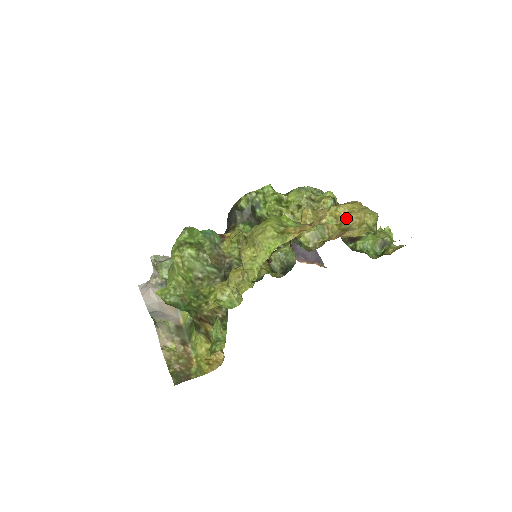
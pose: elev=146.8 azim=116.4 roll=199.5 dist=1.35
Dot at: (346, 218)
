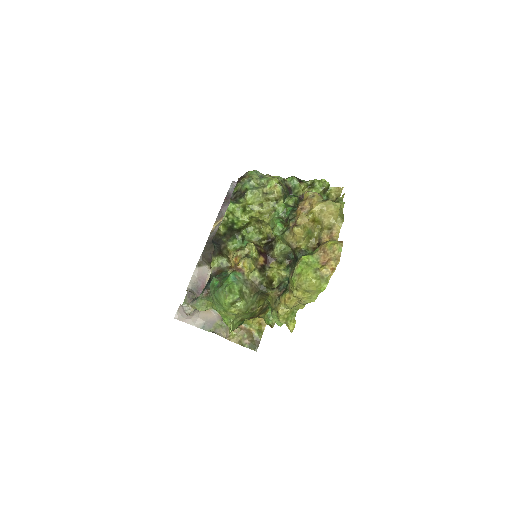
Dot at: (322, 217)
